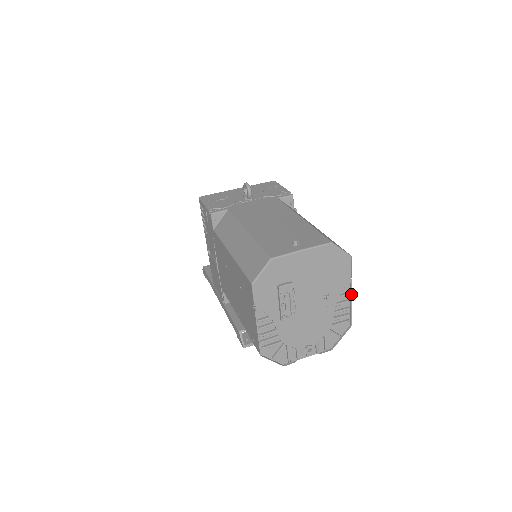
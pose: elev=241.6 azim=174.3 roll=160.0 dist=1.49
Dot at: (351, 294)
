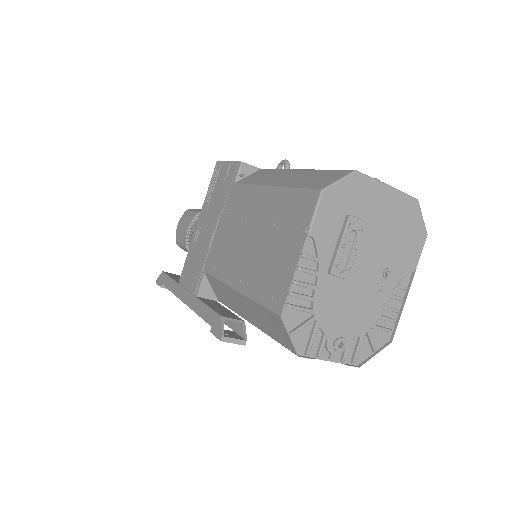
Dot at: (408, 290)
